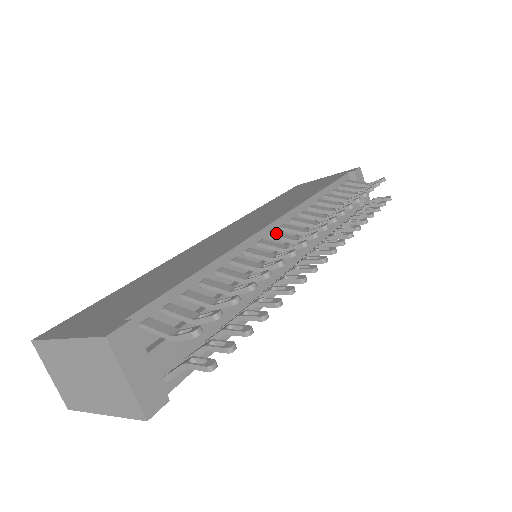
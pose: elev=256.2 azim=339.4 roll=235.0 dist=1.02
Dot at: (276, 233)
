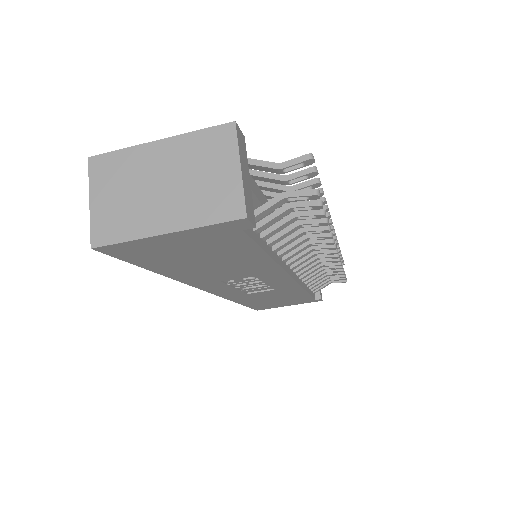
Dot at: occluded
